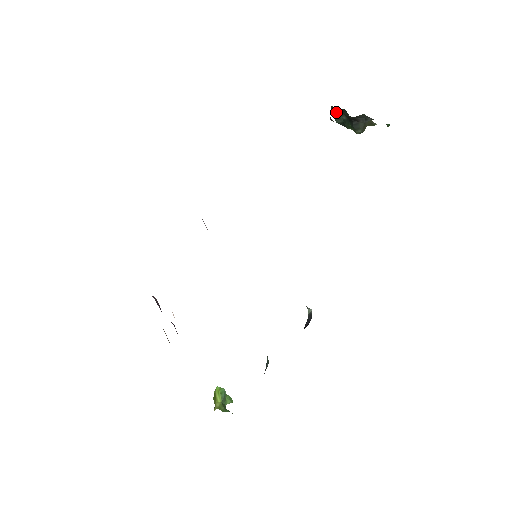
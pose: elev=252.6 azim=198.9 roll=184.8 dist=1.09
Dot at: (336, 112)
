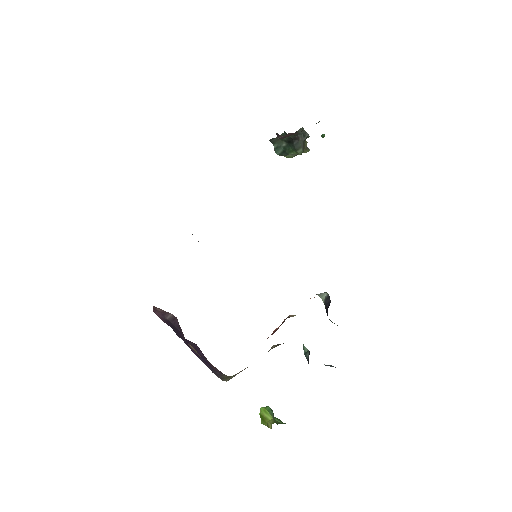
Dot at: (276, 142)
